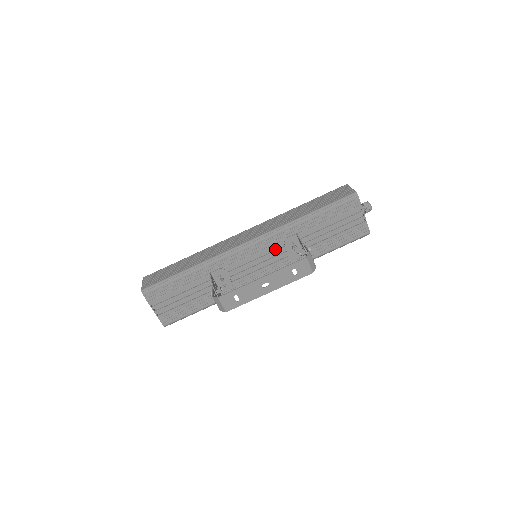
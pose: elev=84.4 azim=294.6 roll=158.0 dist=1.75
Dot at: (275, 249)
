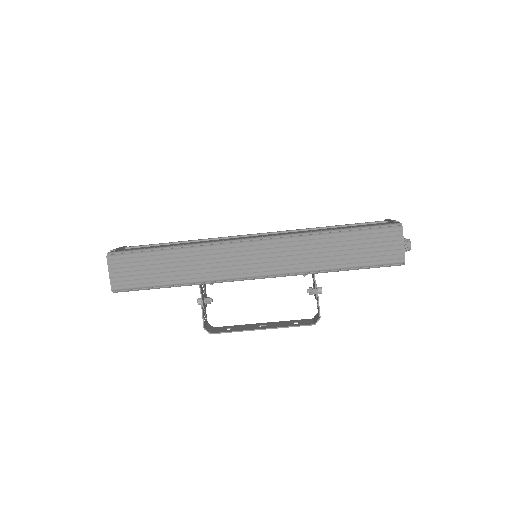
Dot at: occluded
